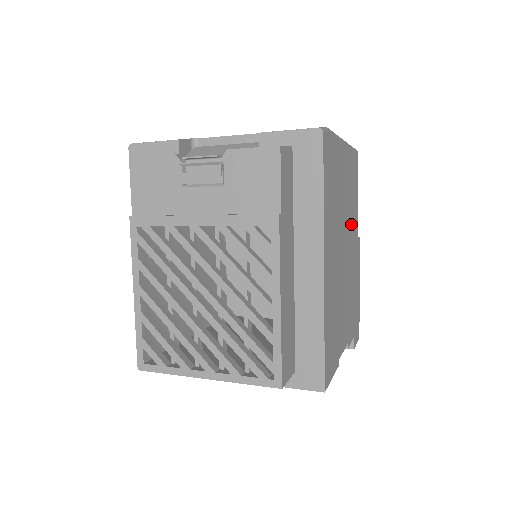
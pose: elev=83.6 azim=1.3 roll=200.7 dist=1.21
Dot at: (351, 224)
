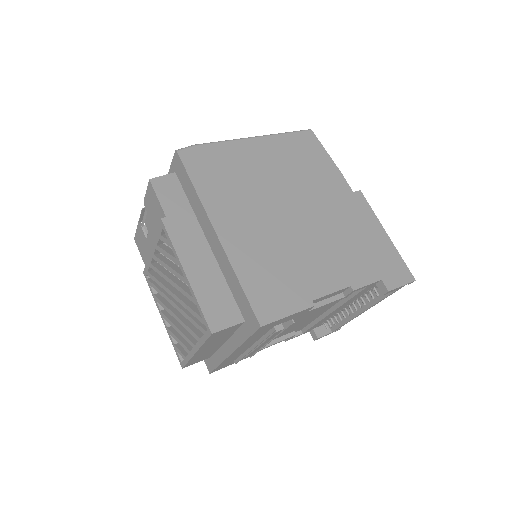
Dot at: (312, 188)
